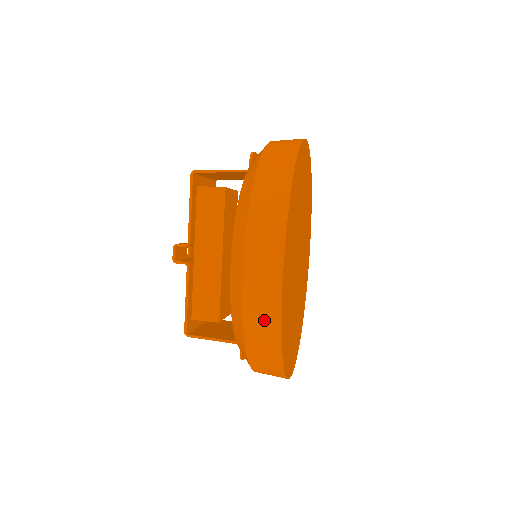
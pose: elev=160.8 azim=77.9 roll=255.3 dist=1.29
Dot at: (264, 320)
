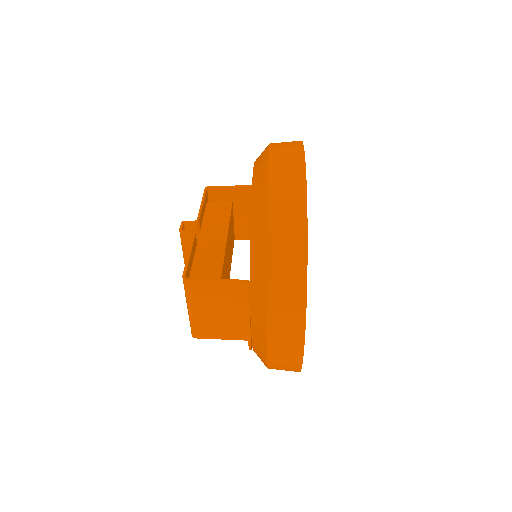
Dot at: (289, 183)
